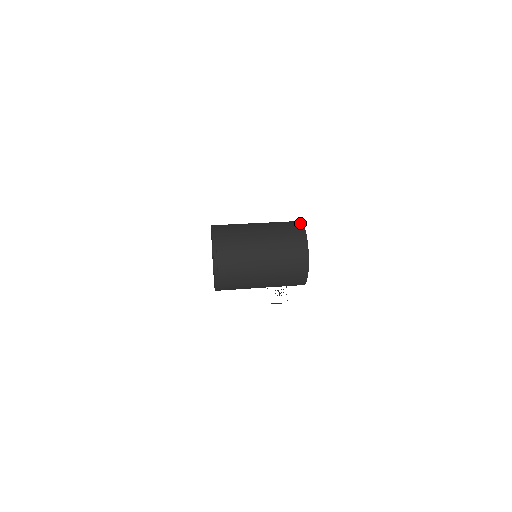
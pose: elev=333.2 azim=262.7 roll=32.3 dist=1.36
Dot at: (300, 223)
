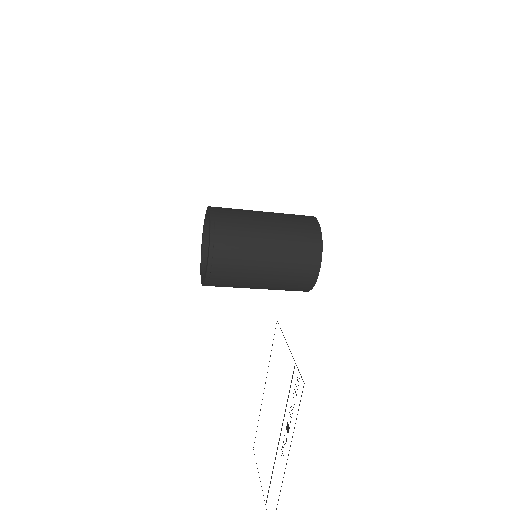
Dot at: occluded
